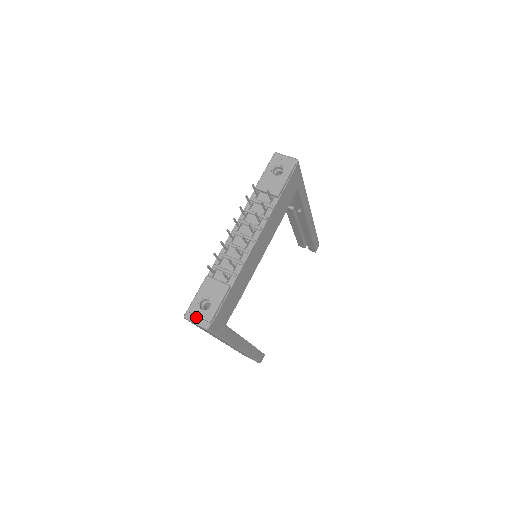
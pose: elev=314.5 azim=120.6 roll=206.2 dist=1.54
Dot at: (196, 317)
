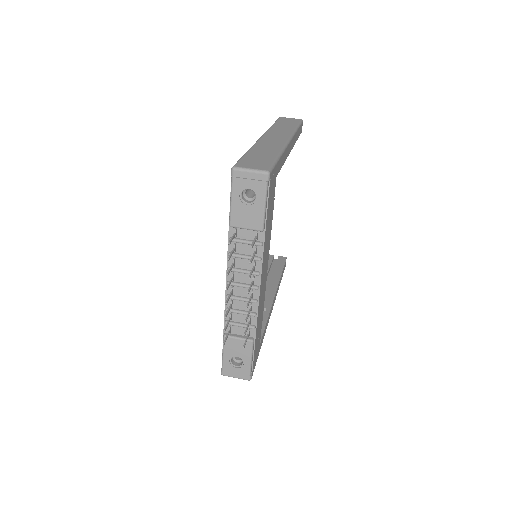
Dot at: (234, 374)
